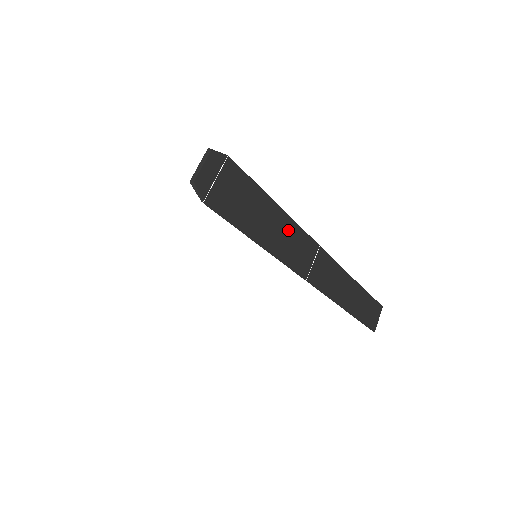
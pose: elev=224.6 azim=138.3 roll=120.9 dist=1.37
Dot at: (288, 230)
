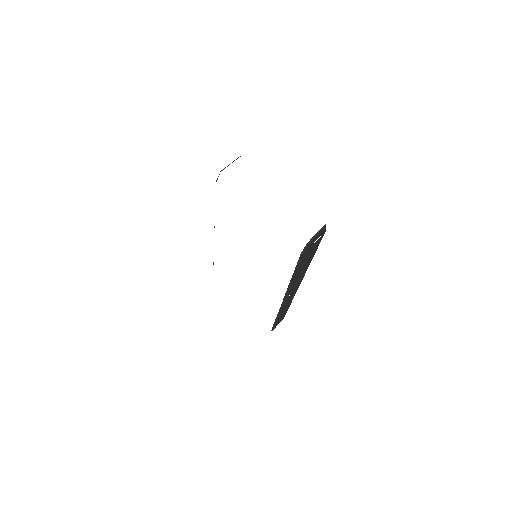
Dot at: (302, 274)
